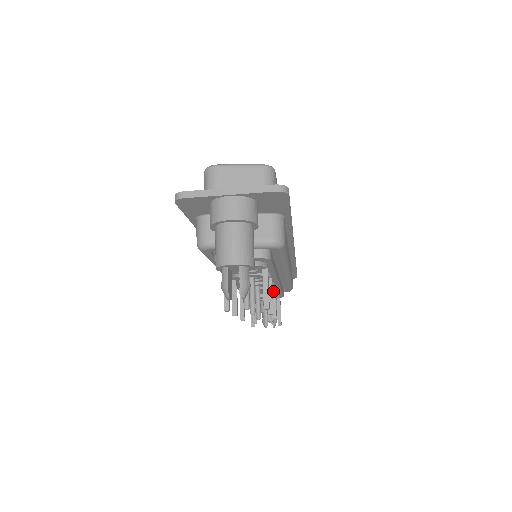
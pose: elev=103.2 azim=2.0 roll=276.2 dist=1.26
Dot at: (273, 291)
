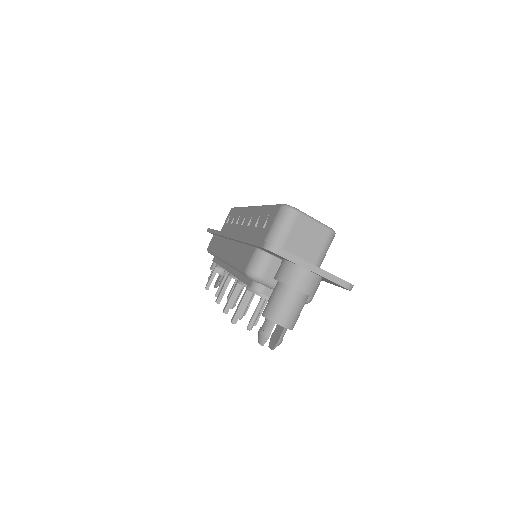
Dot at: occluded
